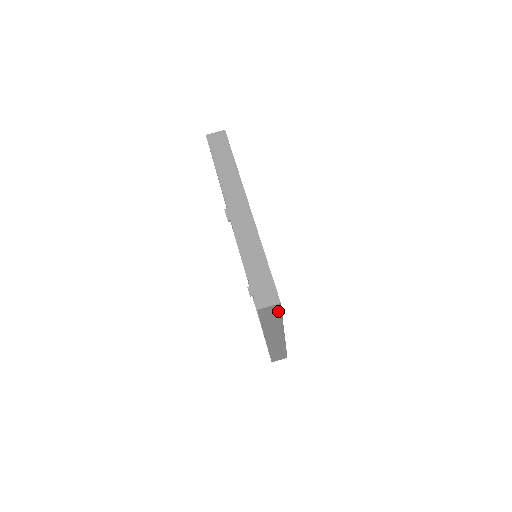
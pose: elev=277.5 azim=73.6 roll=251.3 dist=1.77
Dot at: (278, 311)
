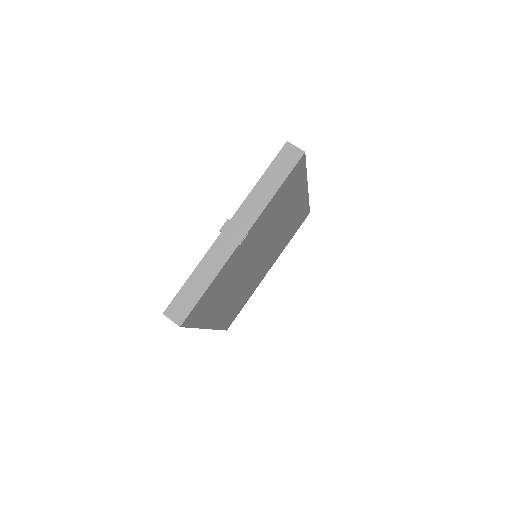
Dot at: occluded
